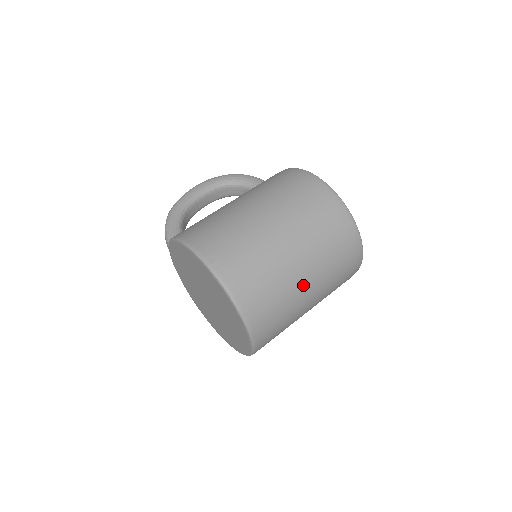
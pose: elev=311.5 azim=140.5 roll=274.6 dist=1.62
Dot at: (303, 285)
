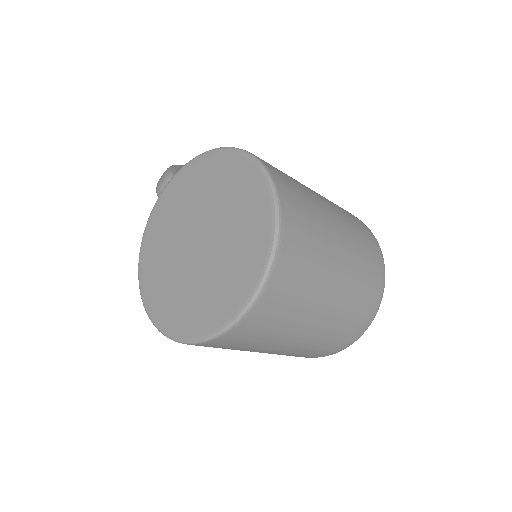
Dot at: (330, 289)
